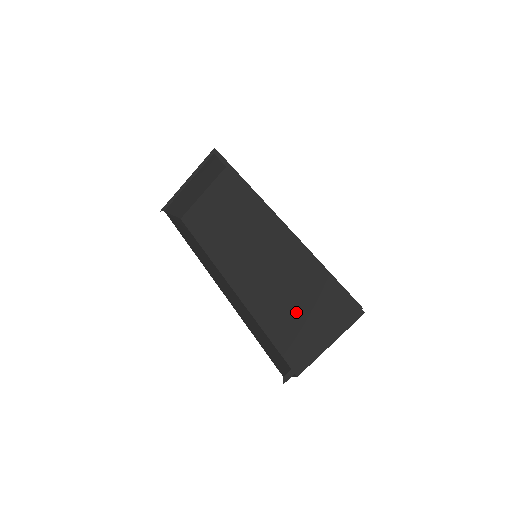
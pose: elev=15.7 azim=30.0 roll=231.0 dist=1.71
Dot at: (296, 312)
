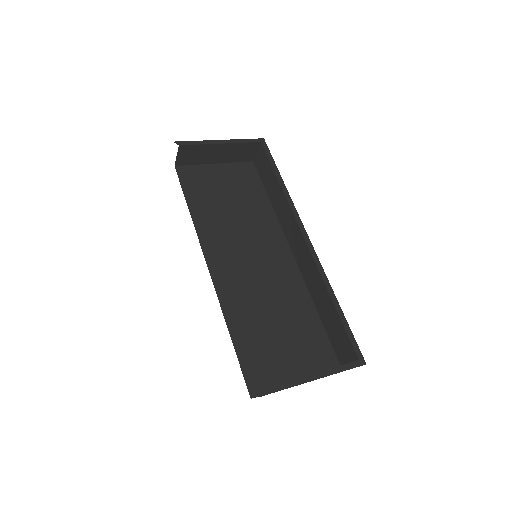
Dot at: (274, 333)
